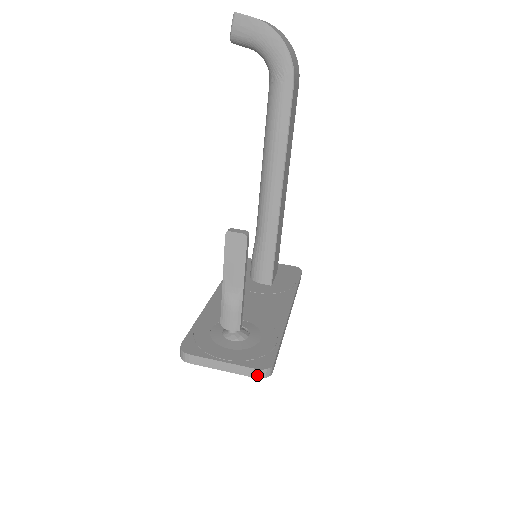
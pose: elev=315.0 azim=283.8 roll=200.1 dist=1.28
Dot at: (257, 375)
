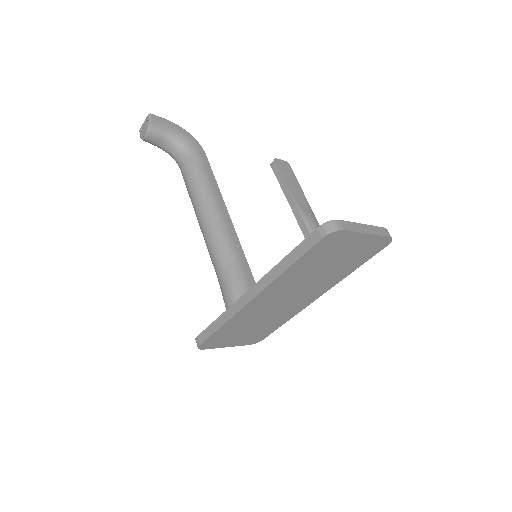
Dot at: (388, 234)
